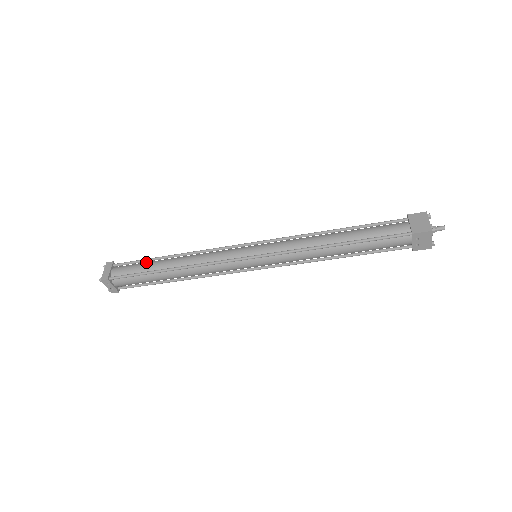
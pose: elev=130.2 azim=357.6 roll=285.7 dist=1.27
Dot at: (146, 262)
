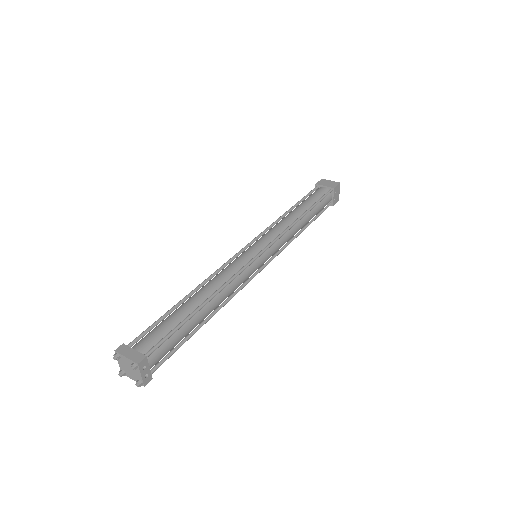
Dot at: (166, 318)
